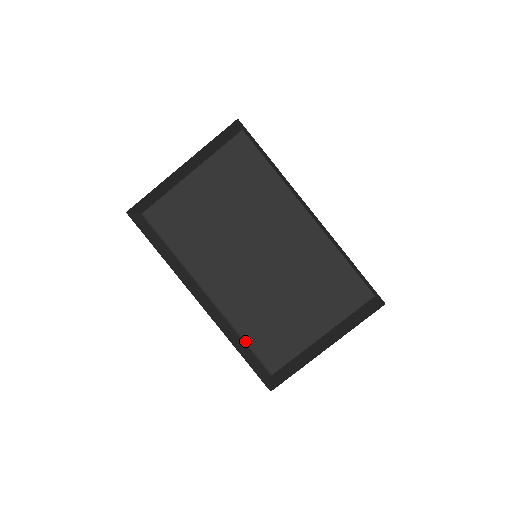
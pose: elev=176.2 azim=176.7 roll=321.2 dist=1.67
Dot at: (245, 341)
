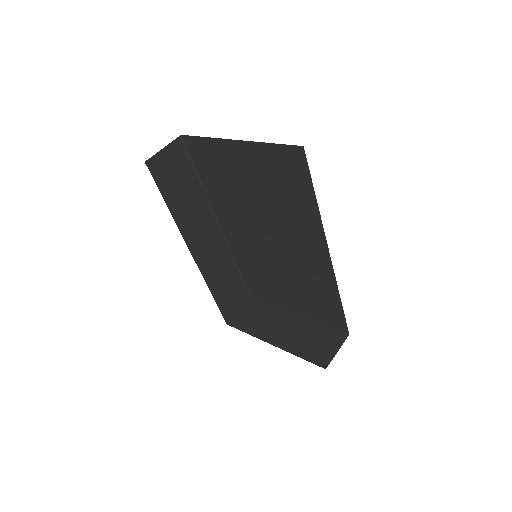
Dot at: (239, 270)
